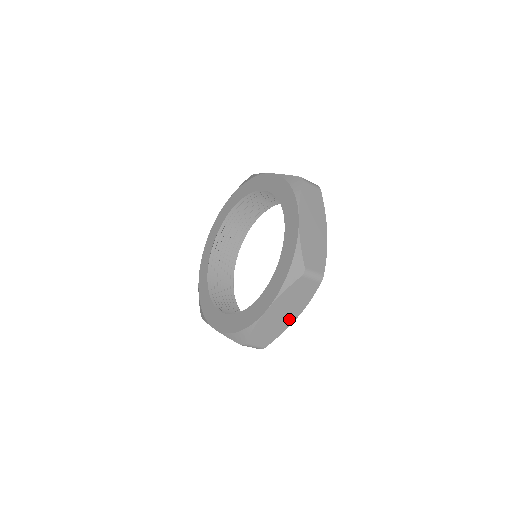
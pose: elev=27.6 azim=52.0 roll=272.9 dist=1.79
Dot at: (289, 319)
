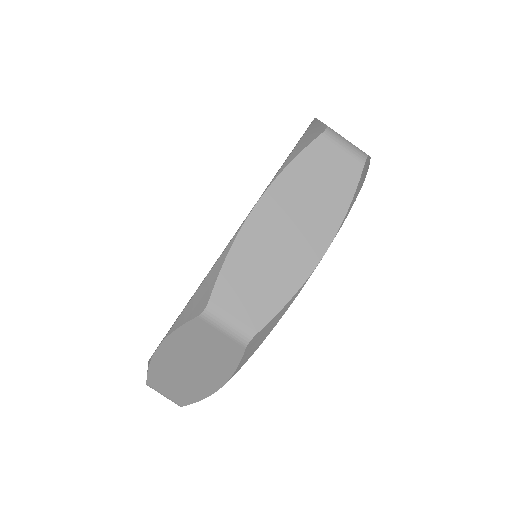
Dot at: occluded
